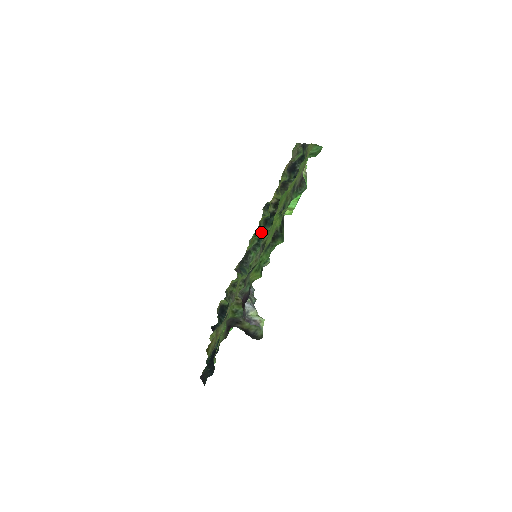
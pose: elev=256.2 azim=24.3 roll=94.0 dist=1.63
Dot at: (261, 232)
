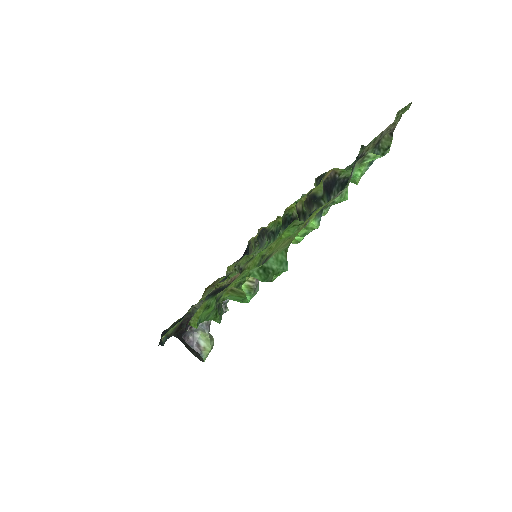
Dot at: (281, 225)
